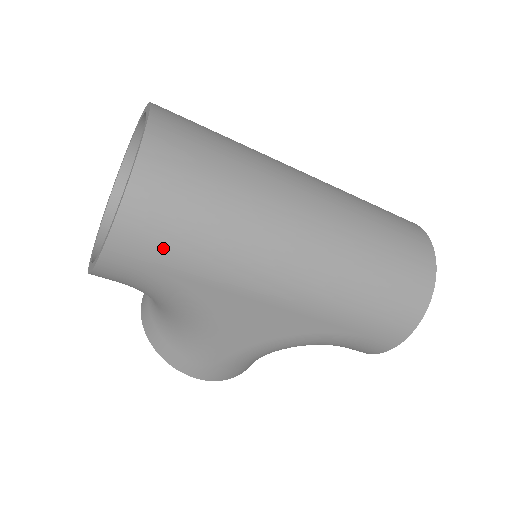
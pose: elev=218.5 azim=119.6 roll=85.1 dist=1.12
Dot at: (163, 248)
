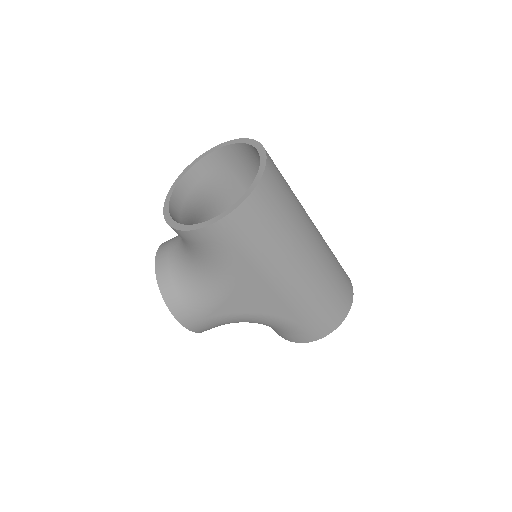
Dot at: (247, 235)
